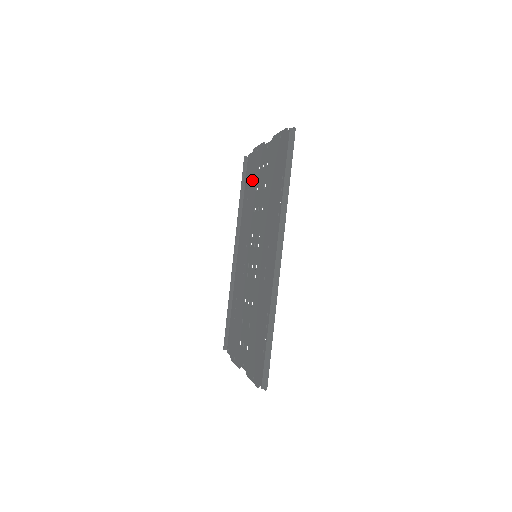
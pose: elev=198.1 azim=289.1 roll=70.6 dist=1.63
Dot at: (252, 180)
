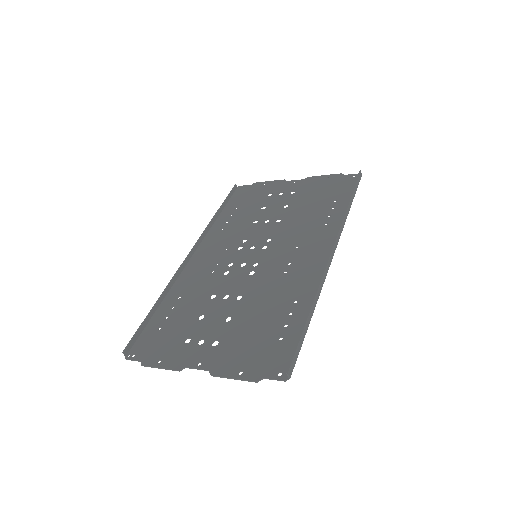
Dot at: (249, 202)
